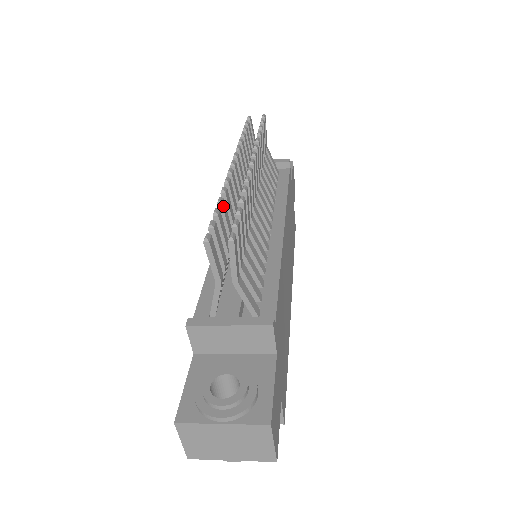
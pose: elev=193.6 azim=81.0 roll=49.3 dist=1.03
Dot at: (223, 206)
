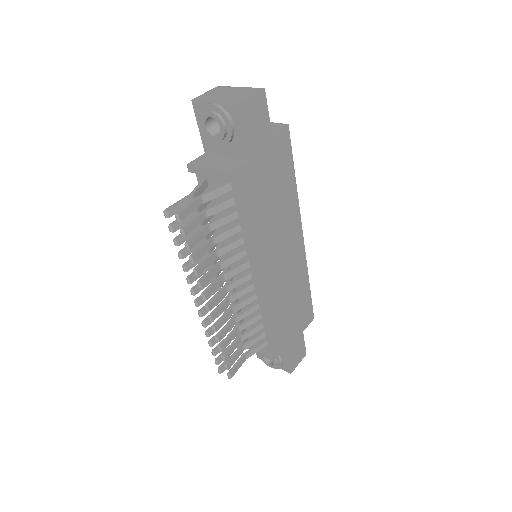
Dot at: (214, 344)
